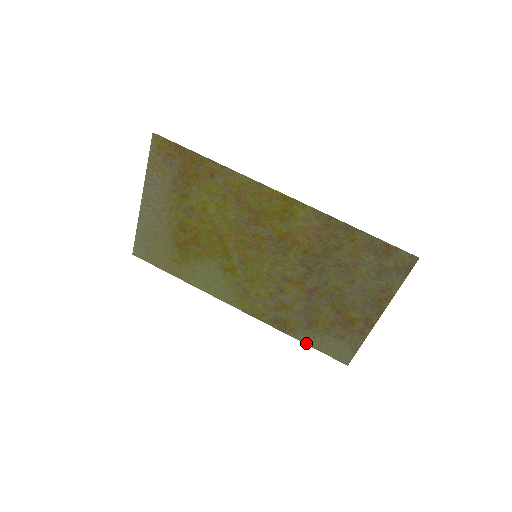
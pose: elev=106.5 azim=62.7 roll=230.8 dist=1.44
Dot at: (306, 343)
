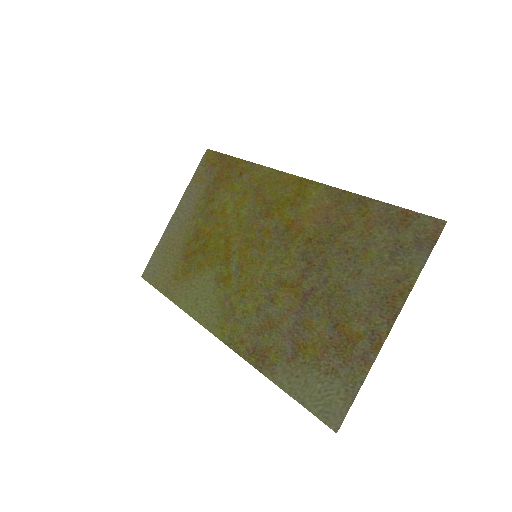
Dot at: (284, 389)
